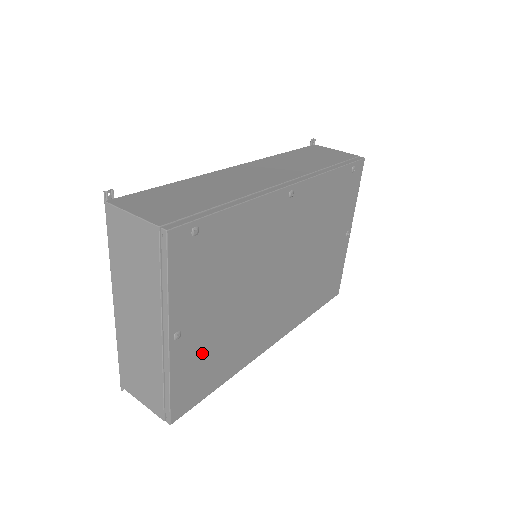
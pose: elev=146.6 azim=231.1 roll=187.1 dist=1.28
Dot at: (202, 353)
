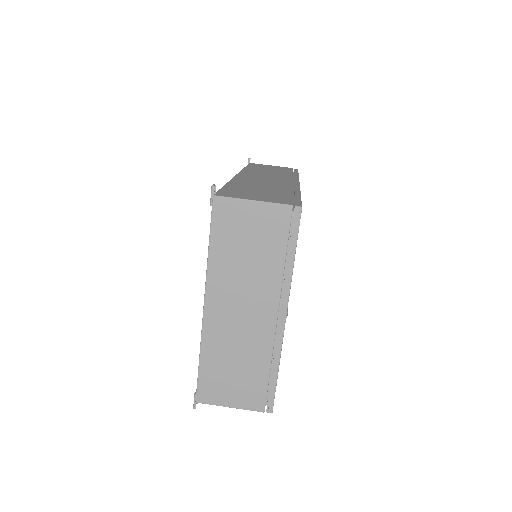
Dot at: occluded
